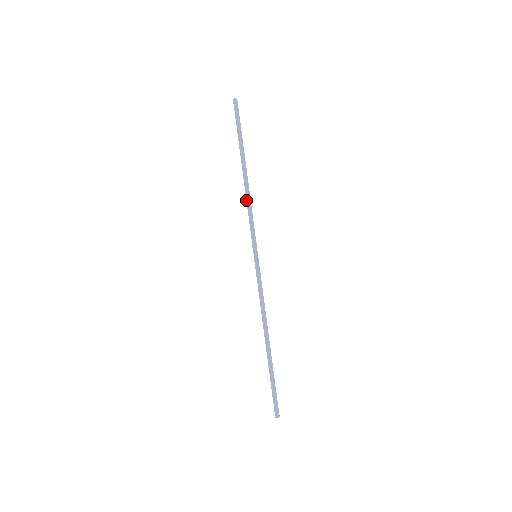
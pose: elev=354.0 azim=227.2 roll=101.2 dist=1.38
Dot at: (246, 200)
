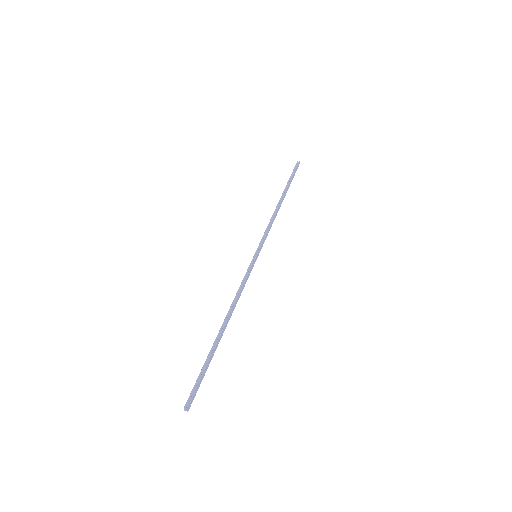
Dot at: (272, 216)
